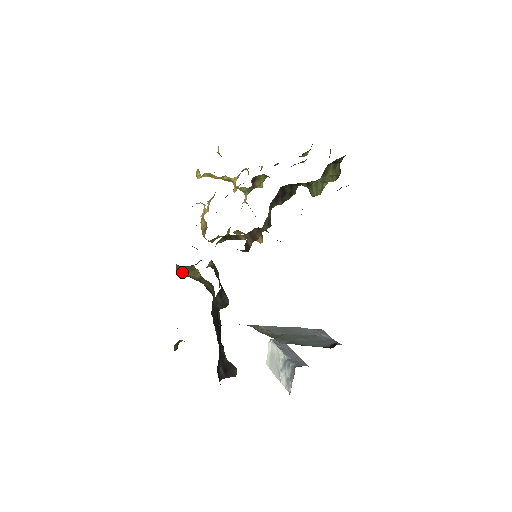
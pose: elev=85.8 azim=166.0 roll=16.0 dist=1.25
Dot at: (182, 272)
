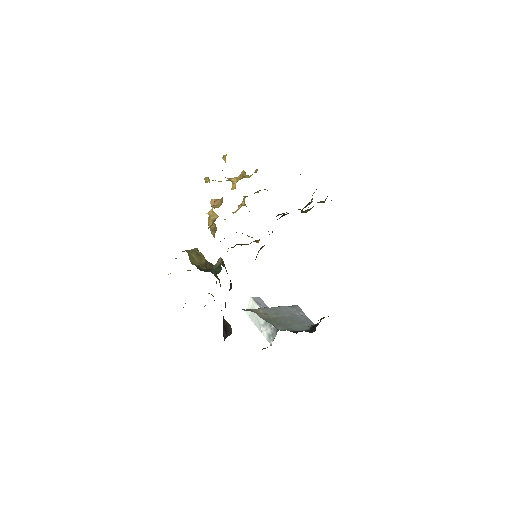
Dot at: (194, 261)
